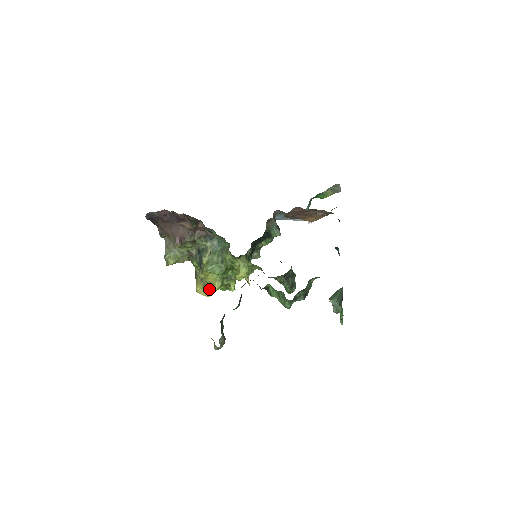
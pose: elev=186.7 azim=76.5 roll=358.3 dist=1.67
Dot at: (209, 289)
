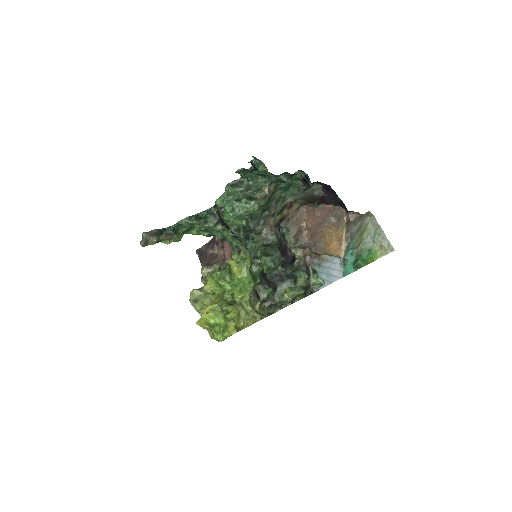
Dot at: occluded
